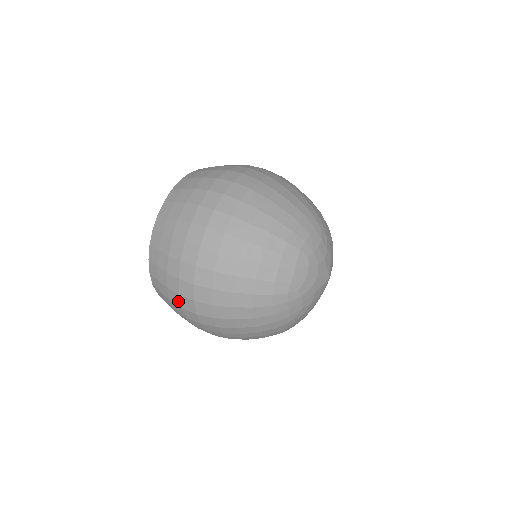
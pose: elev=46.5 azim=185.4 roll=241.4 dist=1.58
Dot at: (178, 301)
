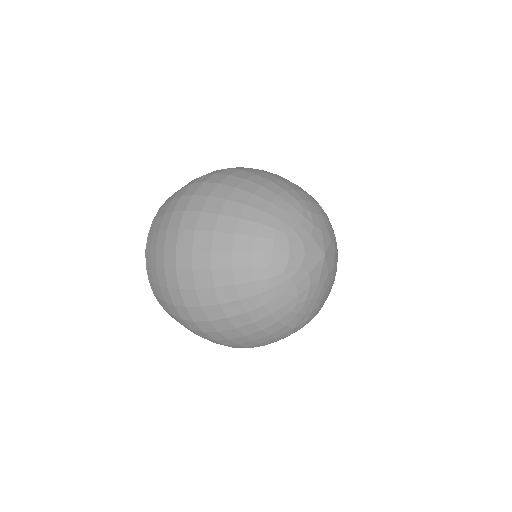
Dot at: (176, 312)
